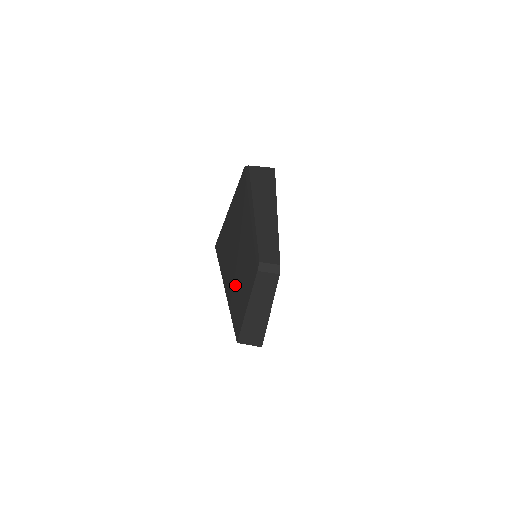
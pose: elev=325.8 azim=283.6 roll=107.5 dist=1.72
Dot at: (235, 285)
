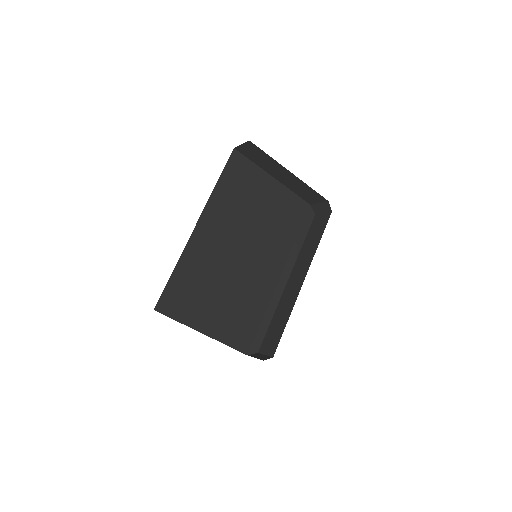
Dot at: (216, 247)
